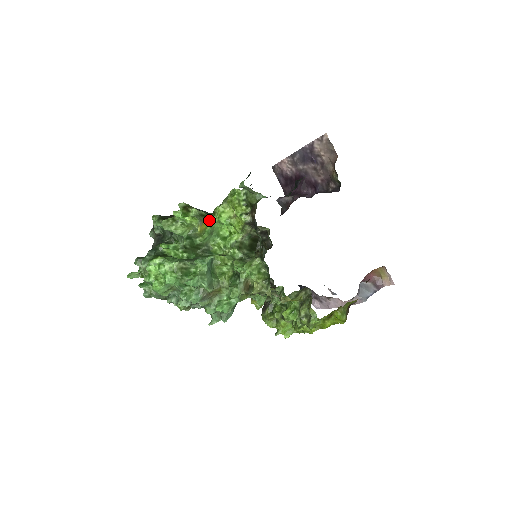
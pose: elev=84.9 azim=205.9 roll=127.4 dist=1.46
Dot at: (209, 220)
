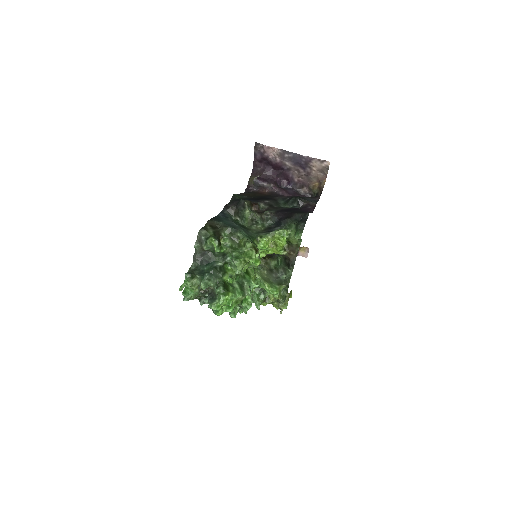
Dot at: occluded
